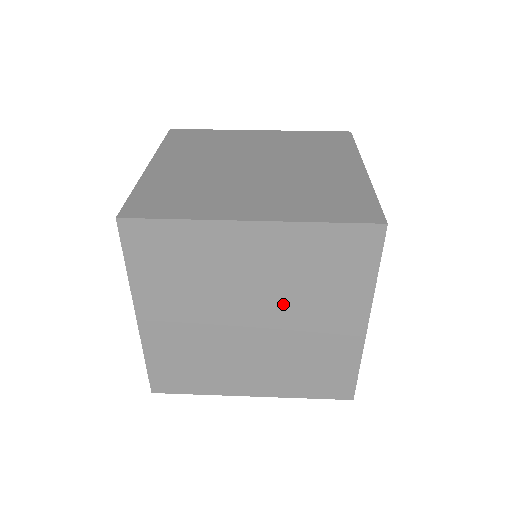
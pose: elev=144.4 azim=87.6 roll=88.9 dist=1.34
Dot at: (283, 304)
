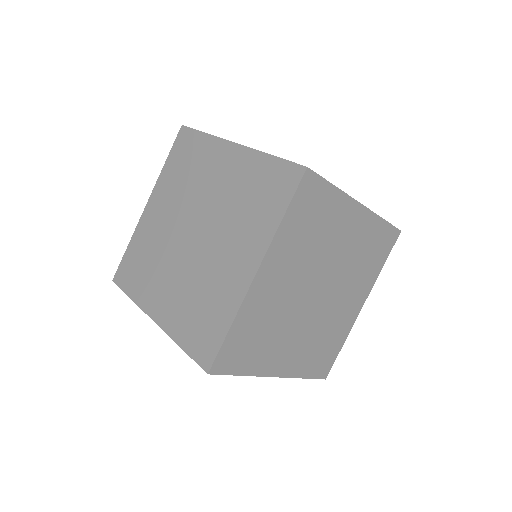
Dot at: occluded
